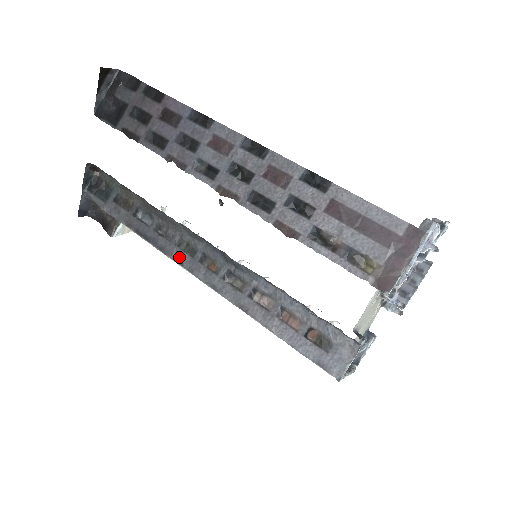
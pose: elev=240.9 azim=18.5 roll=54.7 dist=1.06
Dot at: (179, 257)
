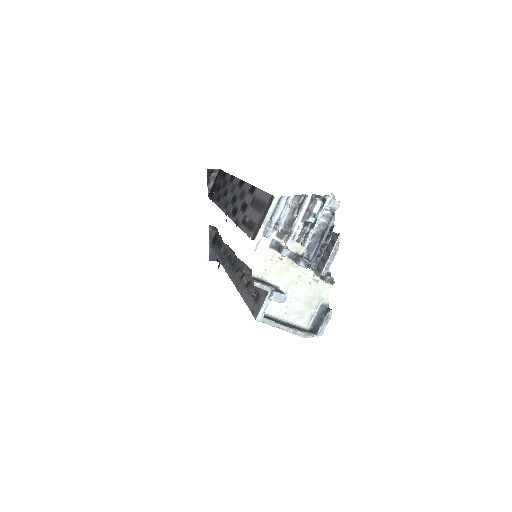
Dot at: (226, 266)
